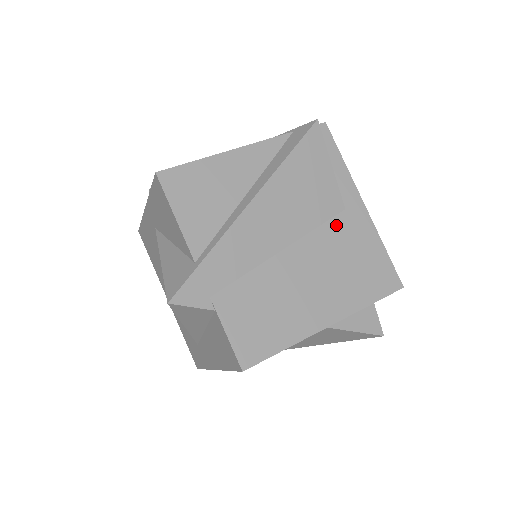
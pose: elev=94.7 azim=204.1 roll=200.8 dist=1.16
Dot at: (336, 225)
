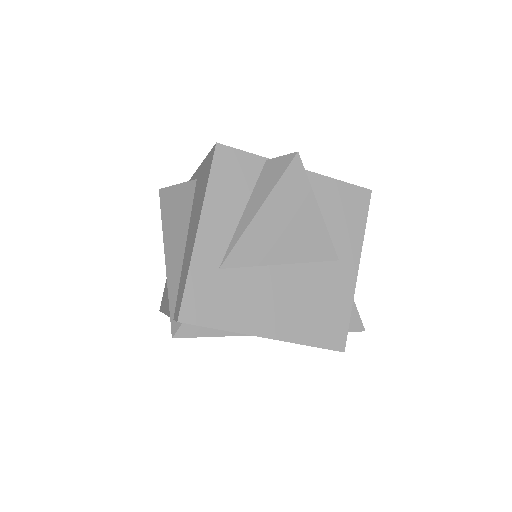
Dot at: occluded
